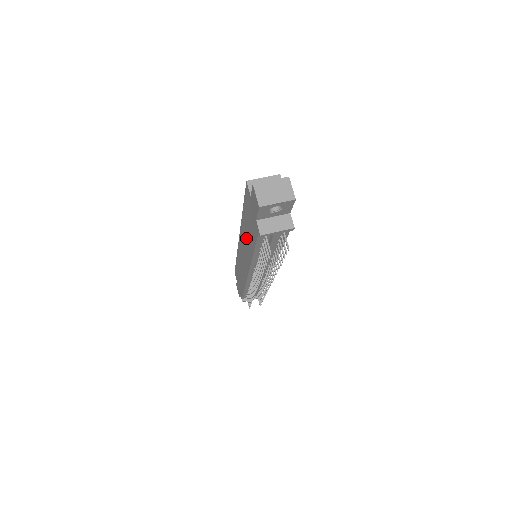
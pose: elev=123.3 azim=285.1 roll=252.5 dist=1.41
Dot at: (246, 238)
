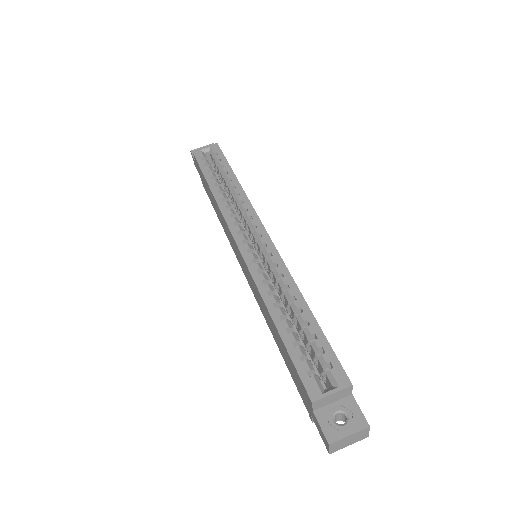
Dot at: (266, 316)
